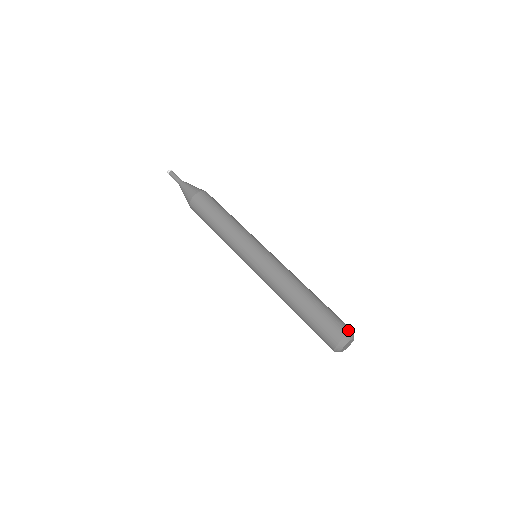
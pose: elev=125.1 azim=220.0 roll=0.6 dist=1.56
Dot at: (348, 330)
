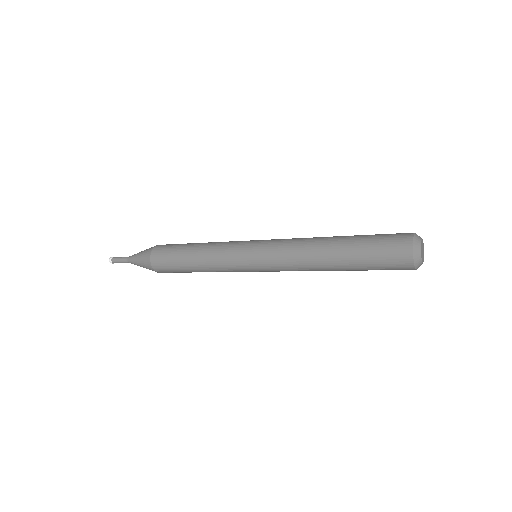
Dot at: occluded
